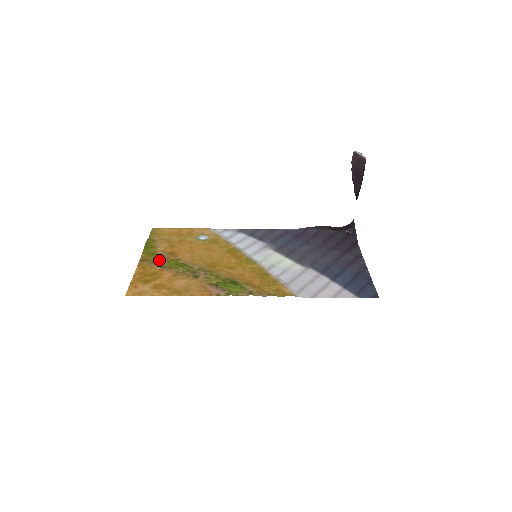
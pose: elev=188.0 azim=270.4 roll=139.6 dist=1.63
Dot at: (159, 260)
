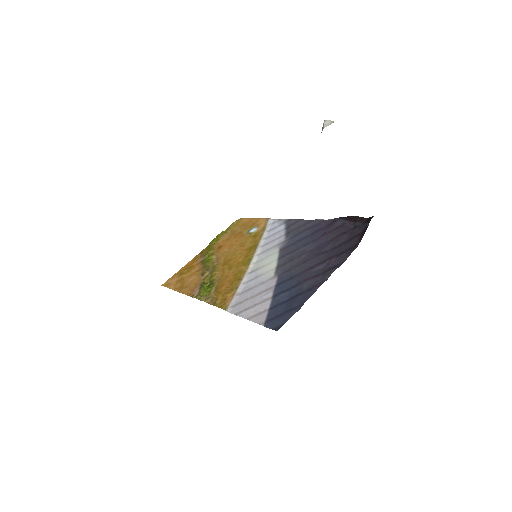
Dot at: (206, 254)
